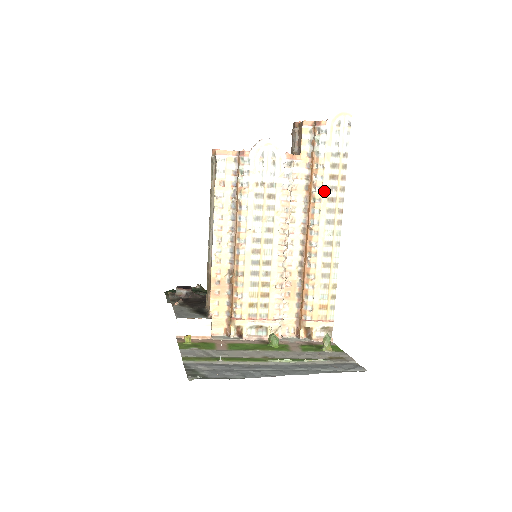
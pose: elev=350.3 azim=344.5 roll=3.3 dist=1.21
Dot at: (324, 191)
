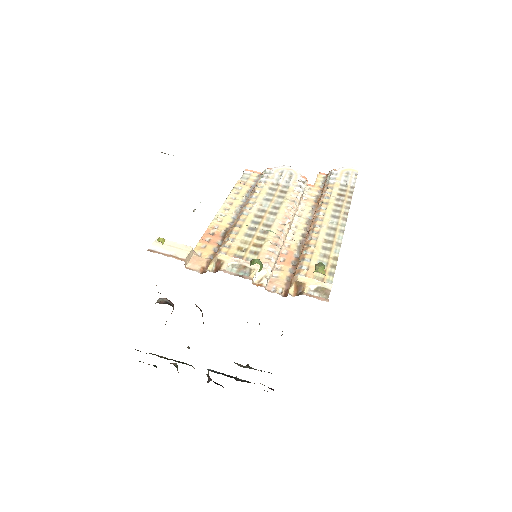
Dot at: (331, 199)
